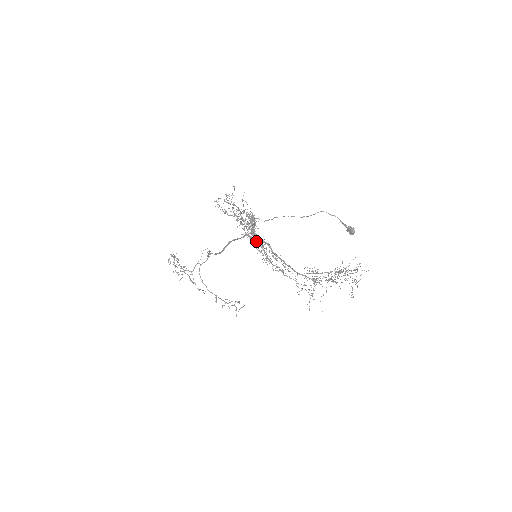
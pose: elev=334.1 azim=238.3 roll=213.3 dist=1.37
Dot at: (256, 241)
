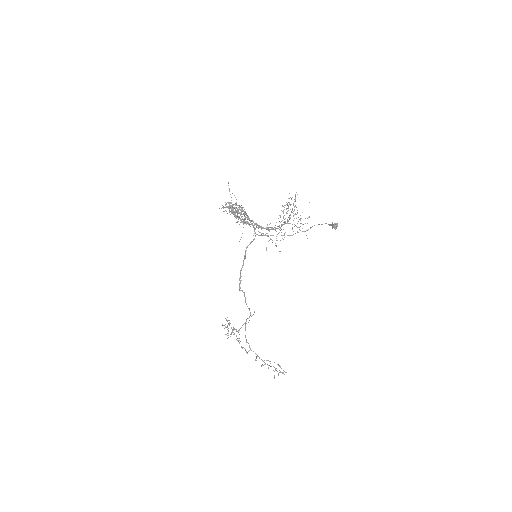
Dot at: (234, 211)
